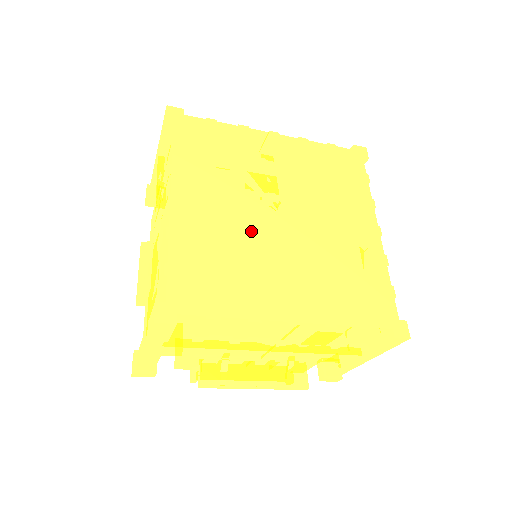
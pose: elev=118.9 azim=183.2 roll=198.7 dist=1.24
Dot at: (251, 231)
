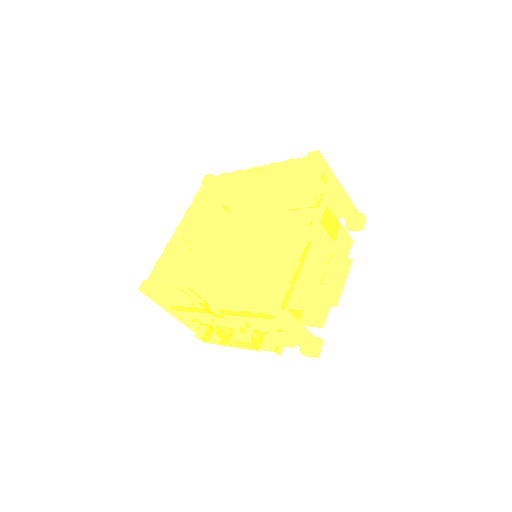
Dot at: (202, 236)
